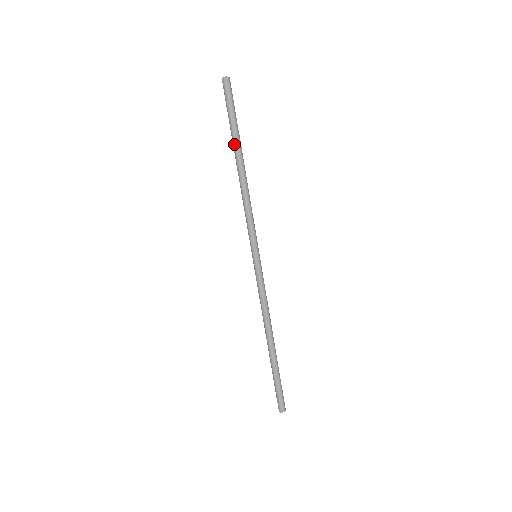
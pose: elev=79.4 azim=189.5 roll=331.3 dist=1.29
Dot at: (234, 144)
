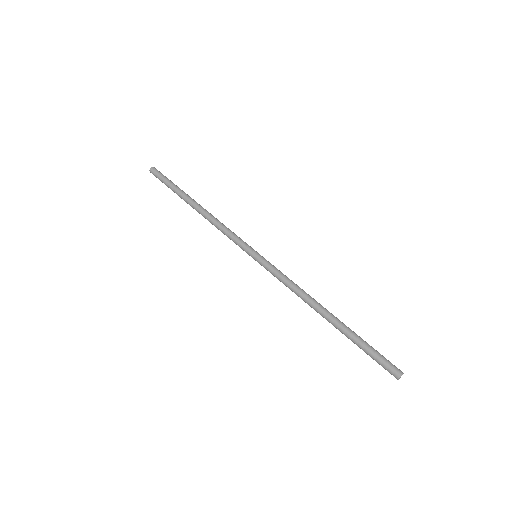
Dot at: (184, 195)
